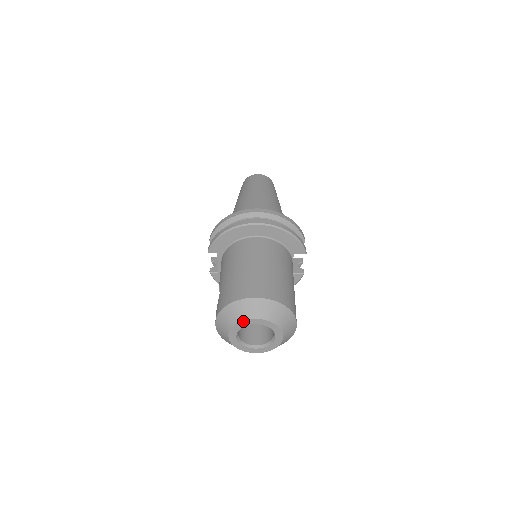
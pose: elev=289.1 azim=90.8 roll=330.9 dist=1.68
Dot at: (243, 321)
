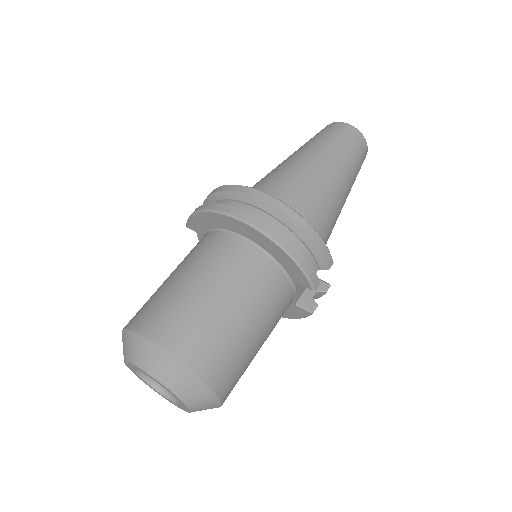
Dot at: (133, 364)
